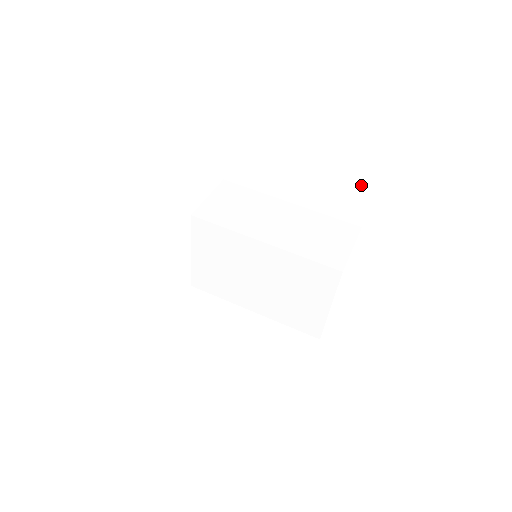
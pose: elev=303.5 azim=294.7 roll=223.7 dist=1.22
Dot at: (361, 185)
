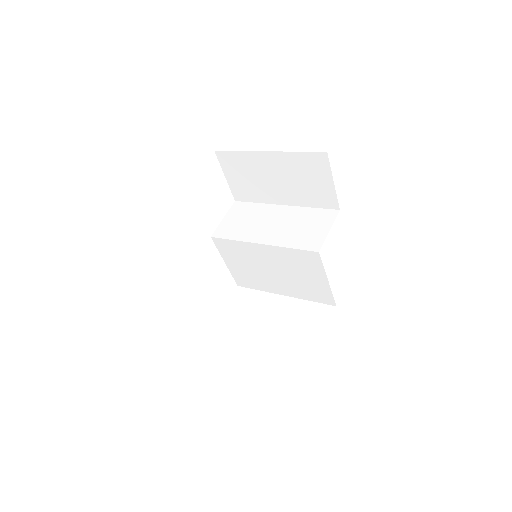
Dot at: (322, 179)
